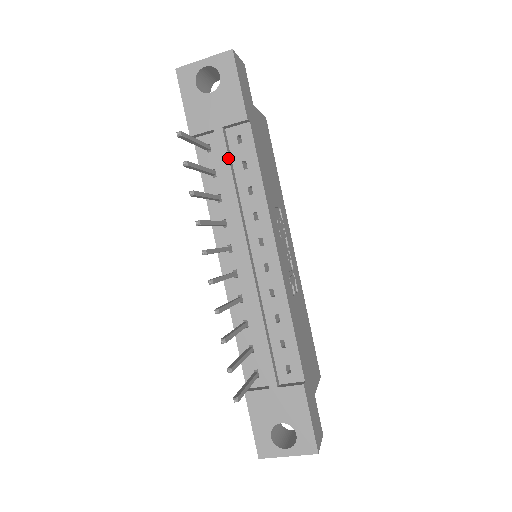
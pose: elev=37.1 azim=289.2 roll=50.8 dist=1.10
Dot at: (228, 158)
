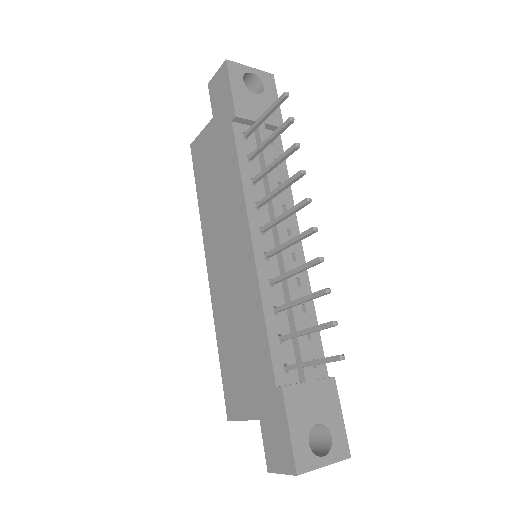
Dot at: occluded
